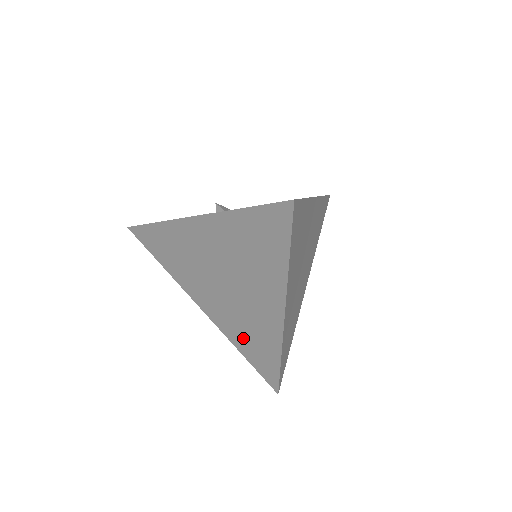
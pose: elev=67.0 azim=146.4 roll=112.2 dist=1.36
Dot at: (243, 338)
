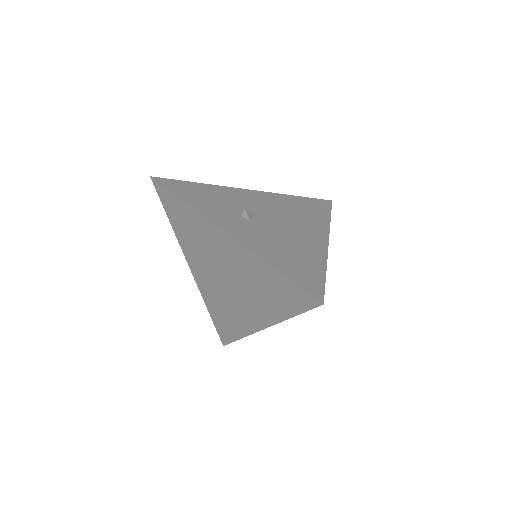
Dot at: (217, 308)
